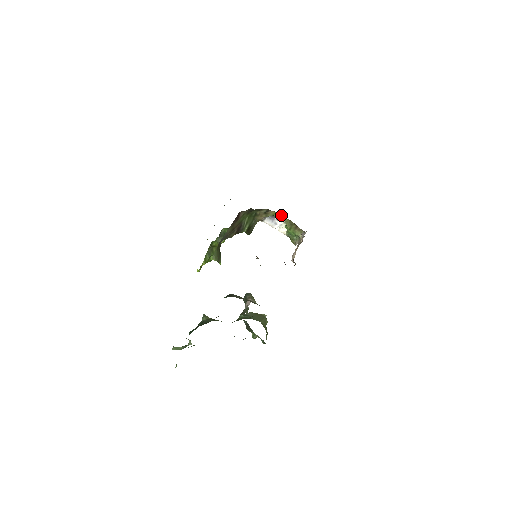
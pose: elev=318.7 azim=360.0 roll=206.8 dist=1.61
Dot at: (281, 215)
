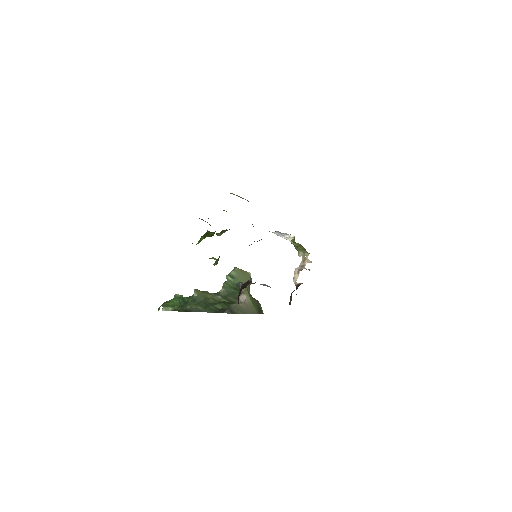
Dot at: occluded
